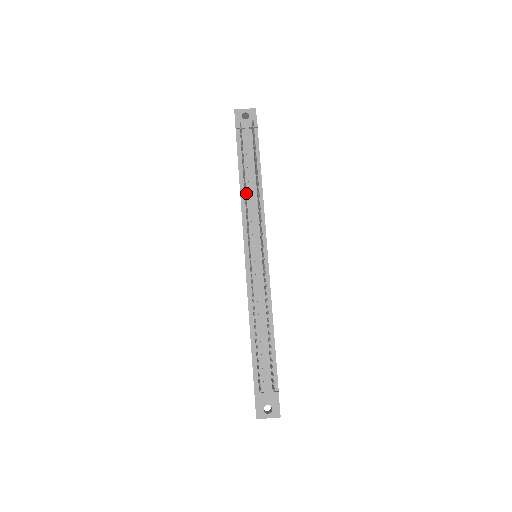
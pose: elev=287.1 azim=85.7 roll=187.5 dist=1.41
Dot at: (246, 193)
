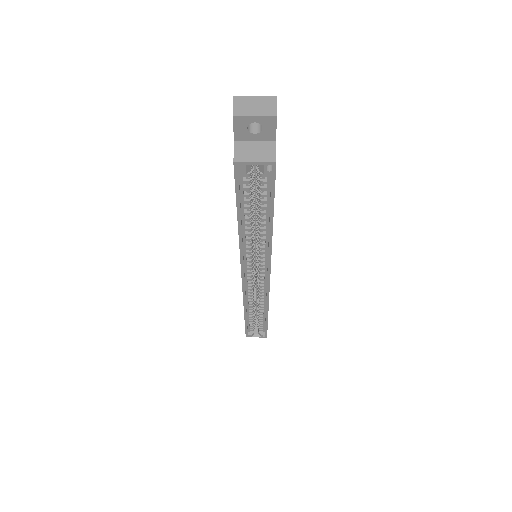
Dot at: occluded
